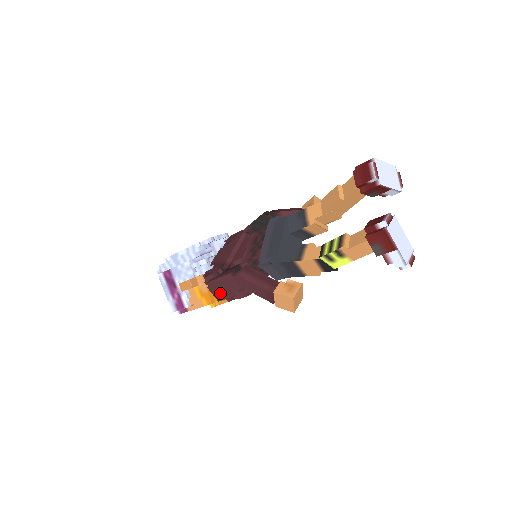
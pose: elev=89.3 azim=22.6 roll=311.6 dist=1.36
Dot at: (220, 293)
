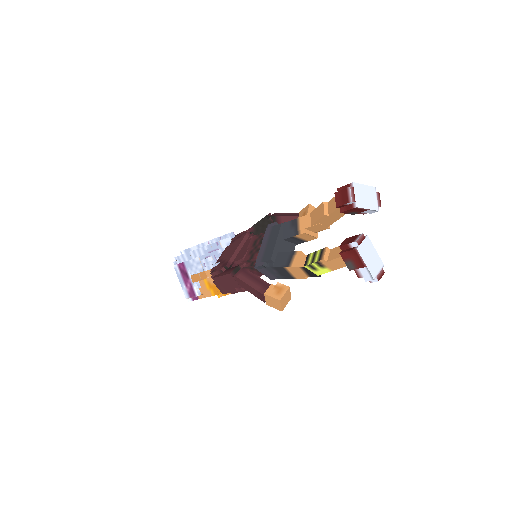
Dot at: (223, 288)
